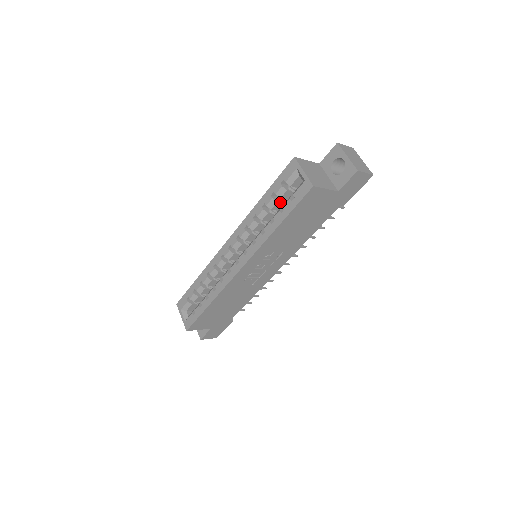
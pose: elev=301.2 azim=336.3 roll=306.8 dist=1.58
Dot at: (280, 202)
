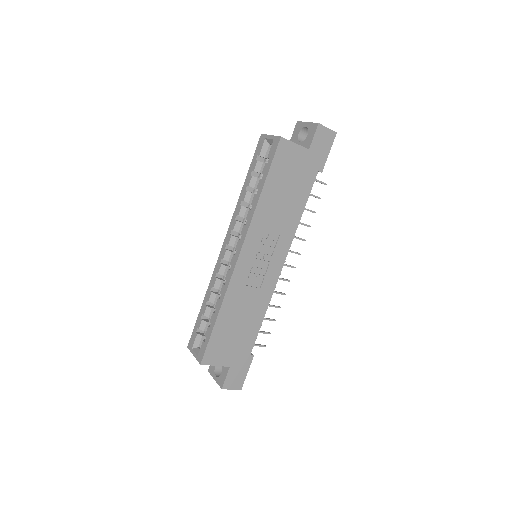
Dot at: occluded
